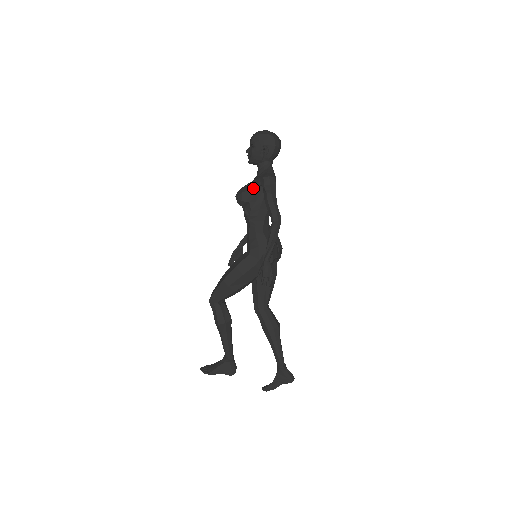
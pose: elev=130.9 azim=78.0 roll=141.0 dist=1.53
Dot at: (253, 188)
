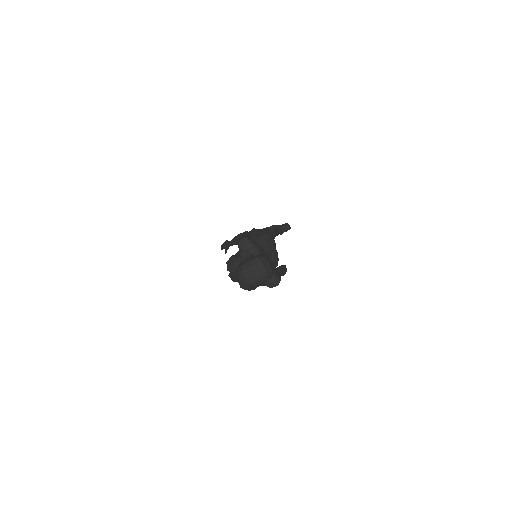
Dot at: occluded
